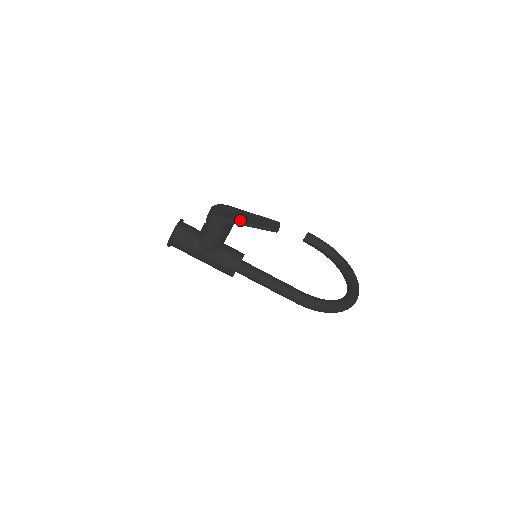
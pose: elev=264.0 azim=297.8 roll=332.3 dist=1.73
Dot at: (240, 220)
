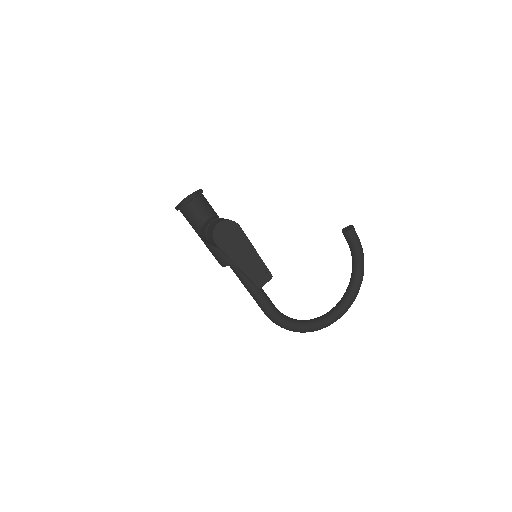
Dot at: (233, 258)
